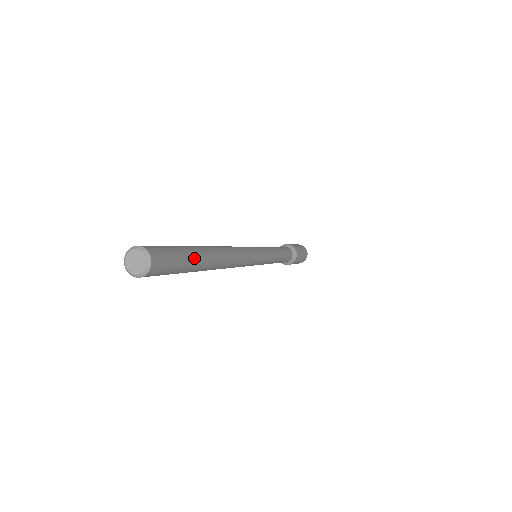
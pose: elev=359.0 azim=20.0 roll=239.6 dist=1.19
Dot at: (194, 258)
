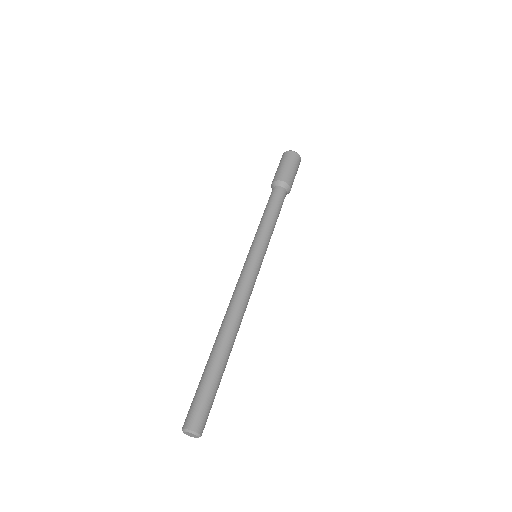
Dot at: (216, 376)
